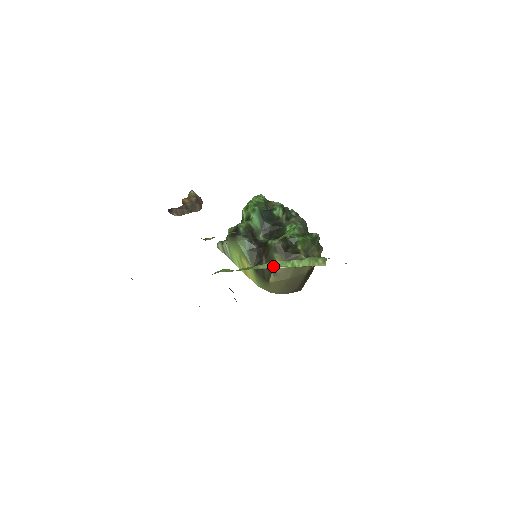
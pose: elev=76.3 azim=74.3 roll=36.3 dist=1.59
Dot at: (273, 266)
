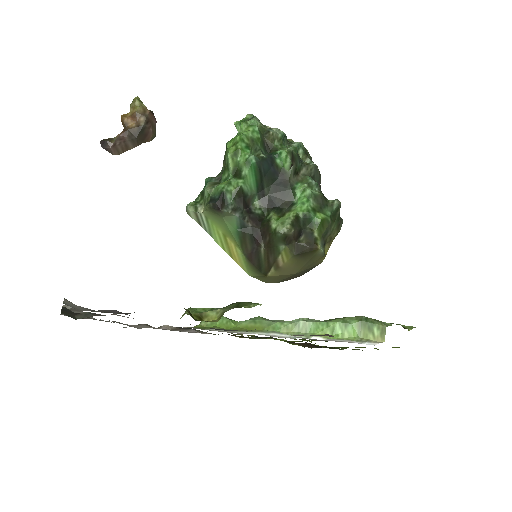
Dot at: (302, 330)
